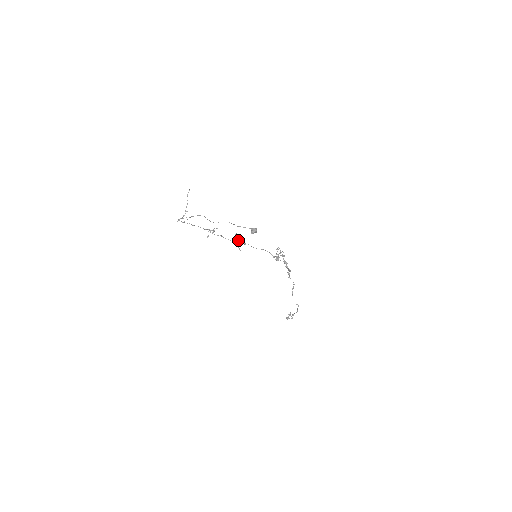
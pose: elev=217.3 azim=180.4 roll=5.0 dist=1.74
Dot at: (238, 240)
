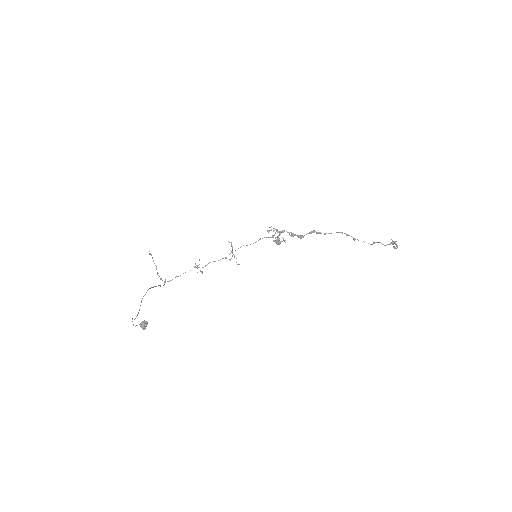
Dot at: (232, 248)
